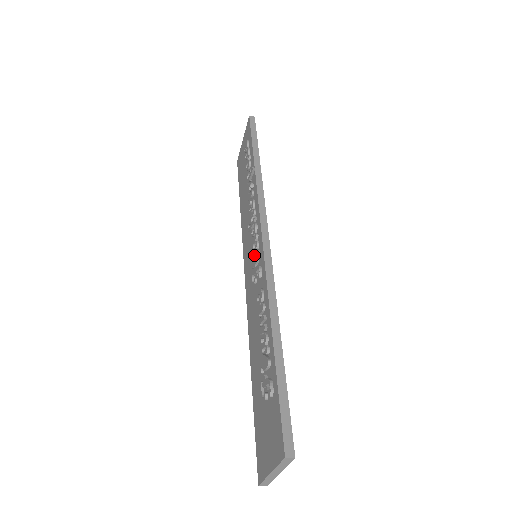
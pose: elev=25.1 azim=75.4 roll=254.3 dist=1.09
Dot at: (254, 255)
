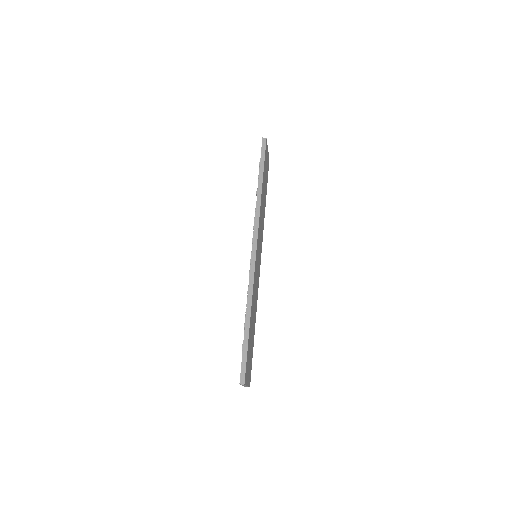
Dot at: occluded
